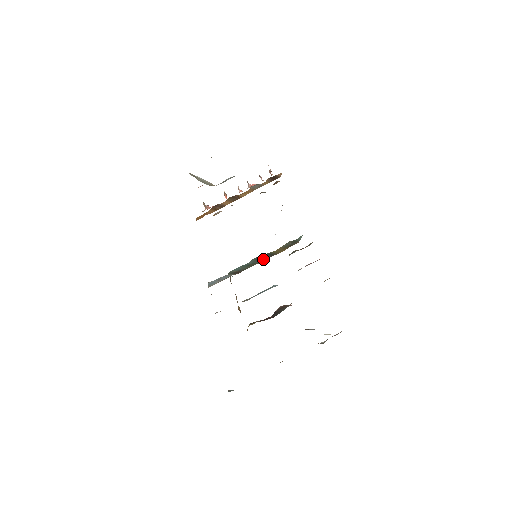
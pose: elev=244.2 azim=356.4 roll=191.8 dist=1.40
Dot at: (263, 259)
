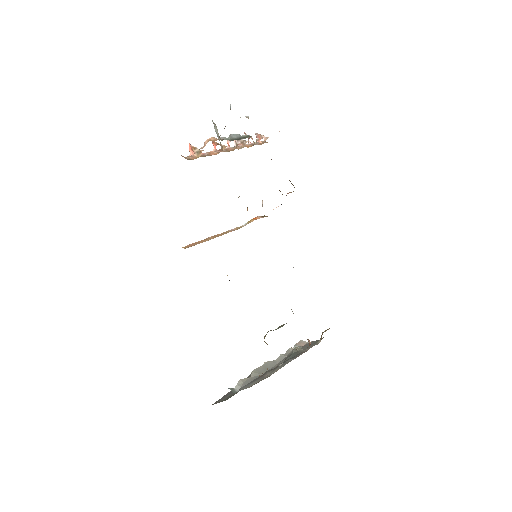
Dot at: occluded
